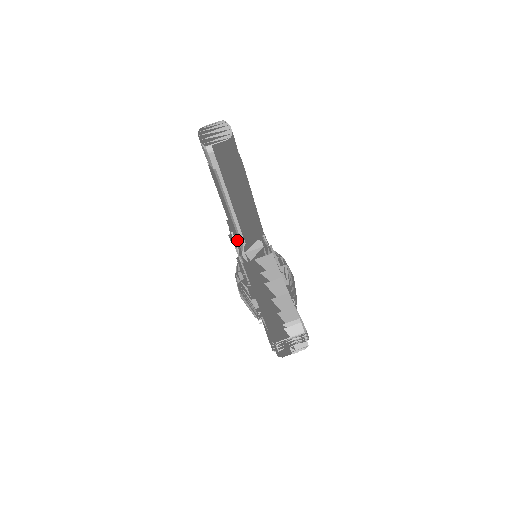
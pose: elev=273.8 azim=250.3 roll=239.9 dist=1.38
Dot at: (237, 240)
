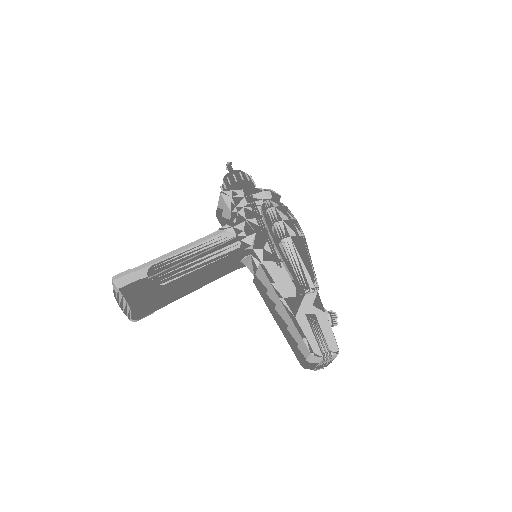
Dot at: occluded
